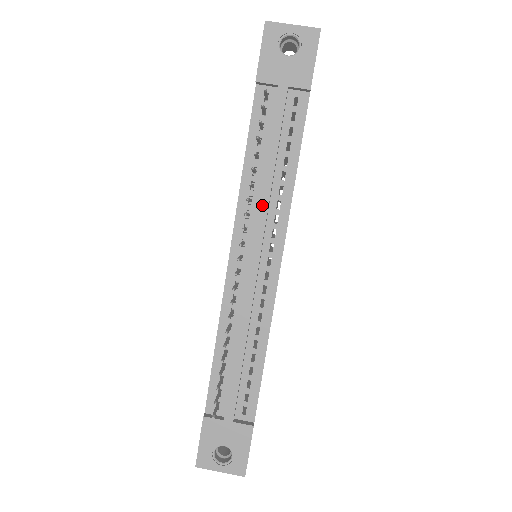
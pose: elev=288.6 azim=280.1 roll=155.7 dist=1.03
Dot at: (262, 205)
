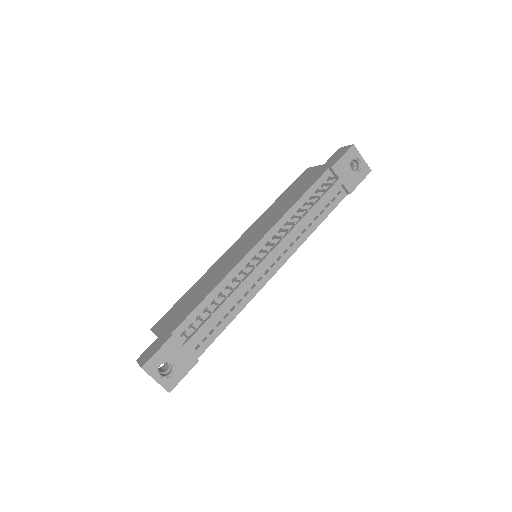
Dot at: (293, 231)
